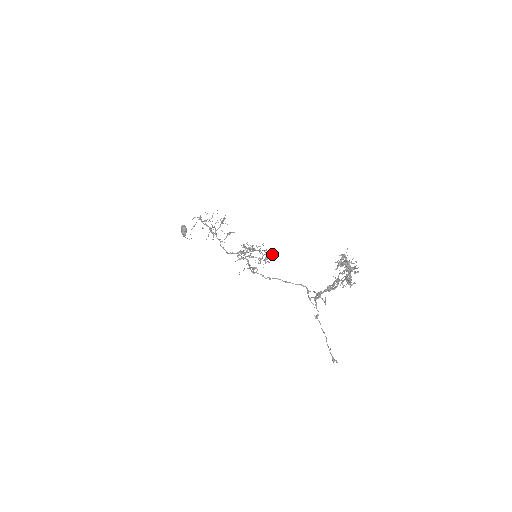
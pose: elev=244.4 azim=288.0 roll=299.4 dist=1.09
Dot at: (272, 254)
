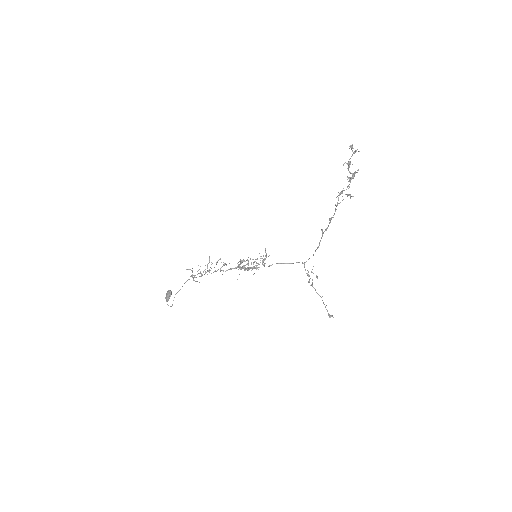
Dot at: (269, 255)
